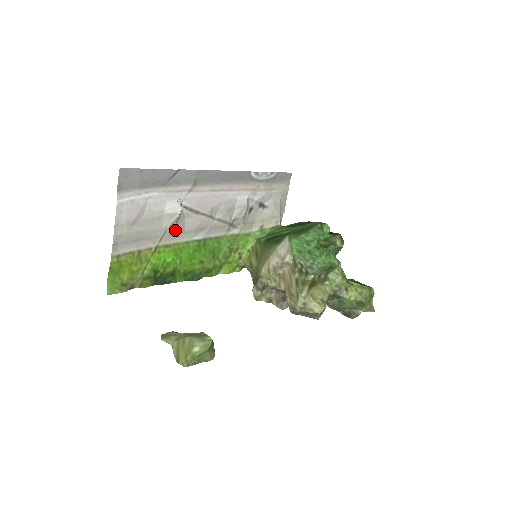
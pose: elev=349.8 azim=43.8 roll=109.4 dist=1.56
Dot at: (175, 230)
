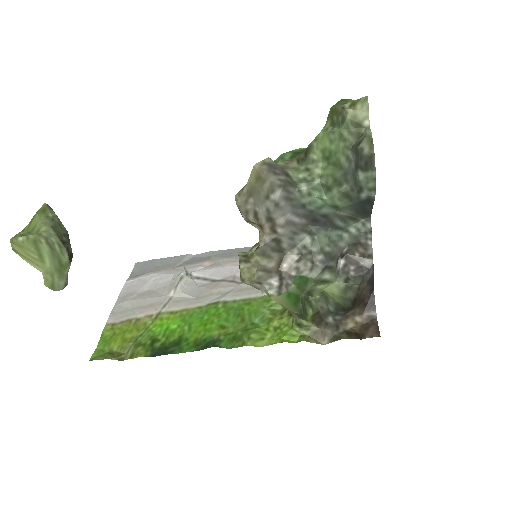
Dot at: (184, 297)
